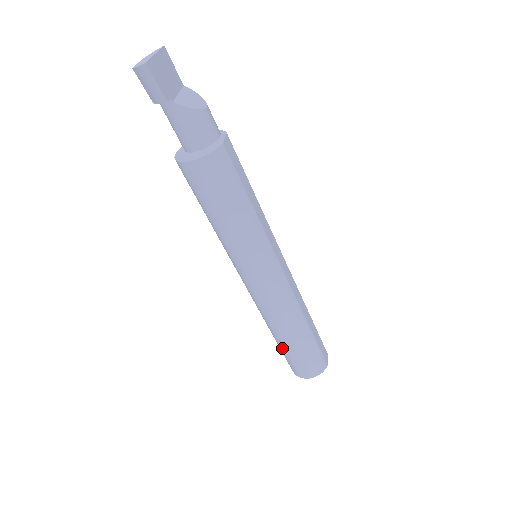
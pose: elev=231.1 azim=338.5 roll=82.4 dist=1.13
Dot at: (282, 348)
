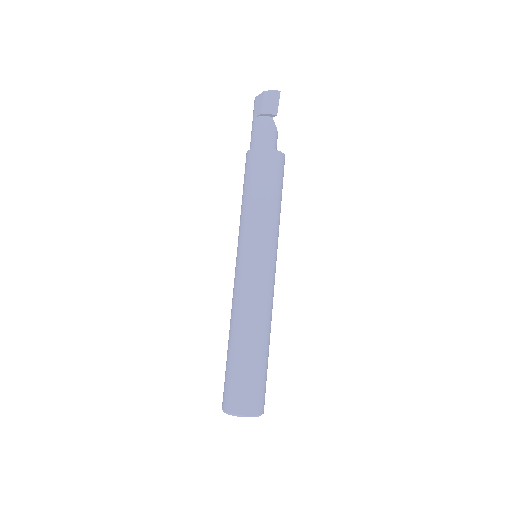
Dot at: (245, 362)
